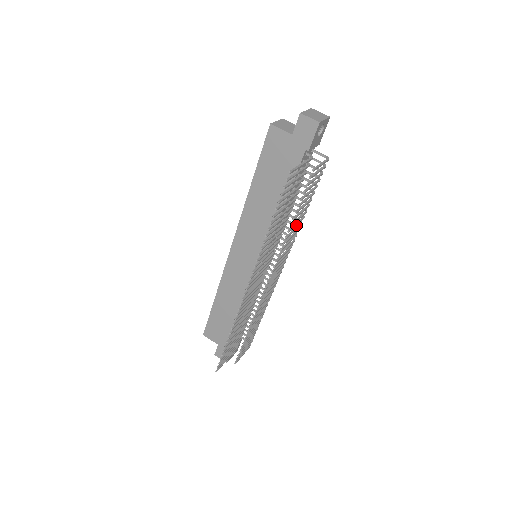
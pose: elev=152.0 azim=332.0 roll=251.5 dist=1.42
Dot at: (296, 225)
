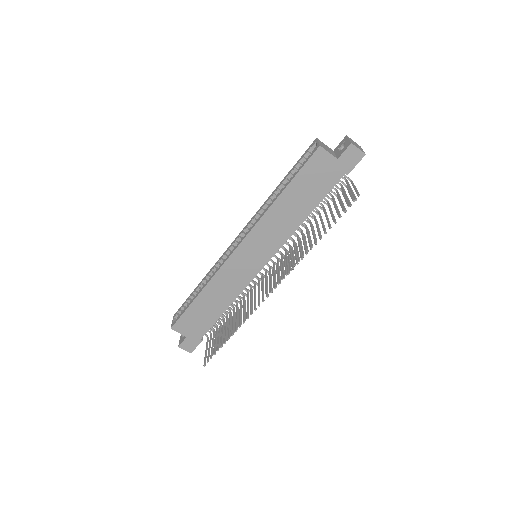
Dot at: (315, 234)
